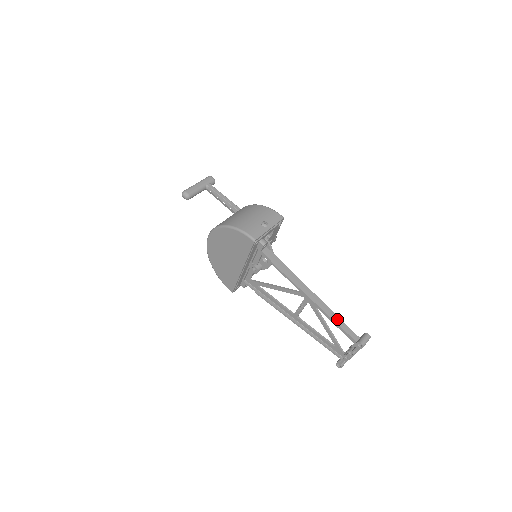
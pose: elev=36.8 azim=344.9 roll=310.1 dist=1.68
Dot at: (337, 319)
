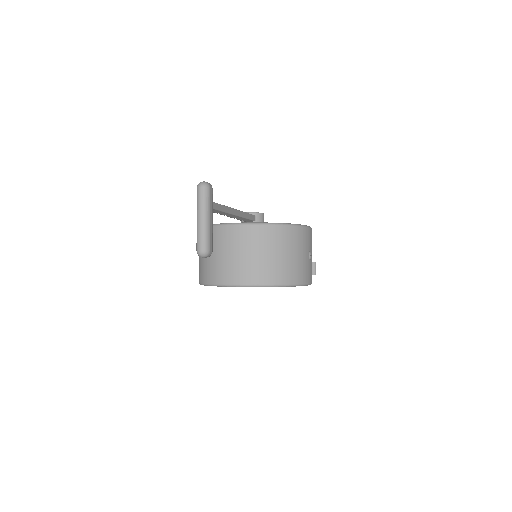
Dot at: occluded
